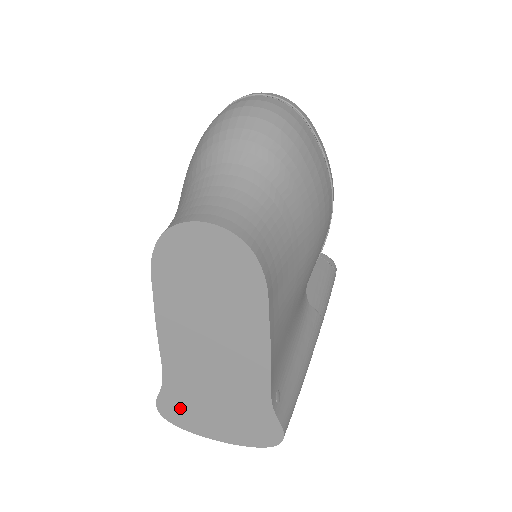
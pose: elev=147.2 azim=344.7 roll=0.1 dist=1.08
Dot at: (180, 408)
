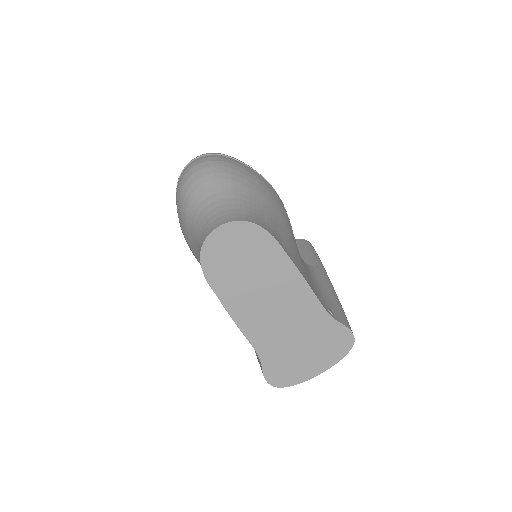
Dot at: (282, 369)
